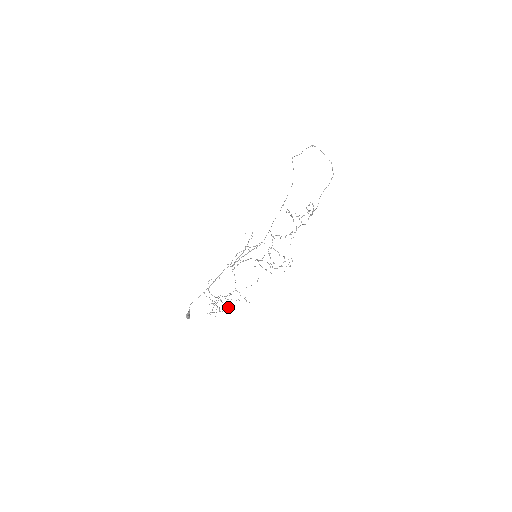
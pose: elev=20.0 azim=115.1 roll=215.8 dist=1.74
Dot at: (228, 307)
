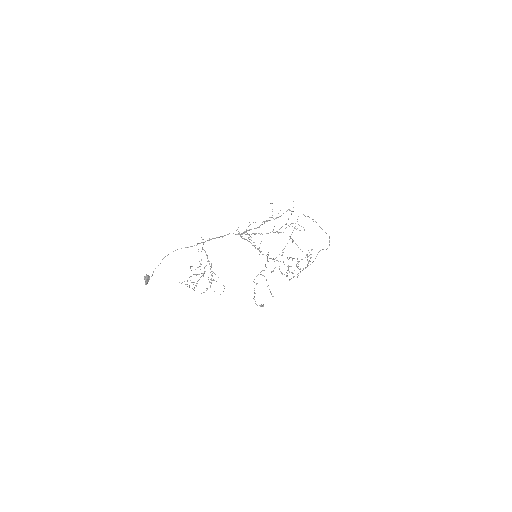
Dot at: (210, 285)
